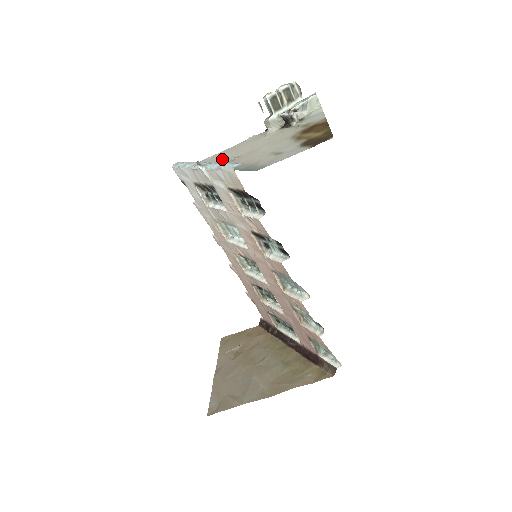
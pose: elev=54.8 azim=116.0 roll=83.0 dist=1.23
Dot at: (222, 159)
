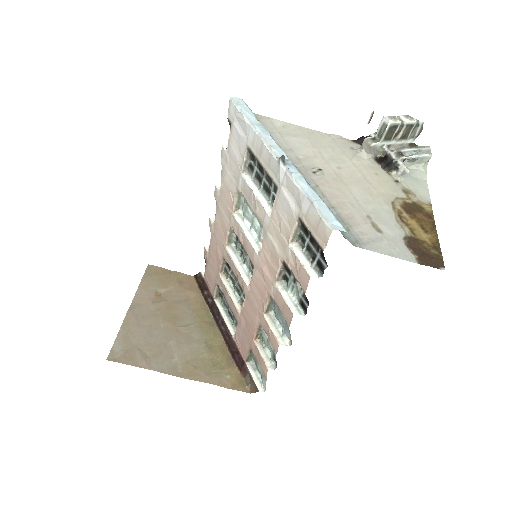
Dot at: (298, 150)
